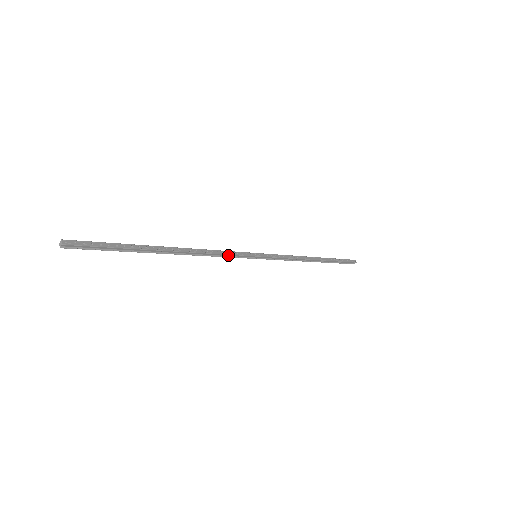
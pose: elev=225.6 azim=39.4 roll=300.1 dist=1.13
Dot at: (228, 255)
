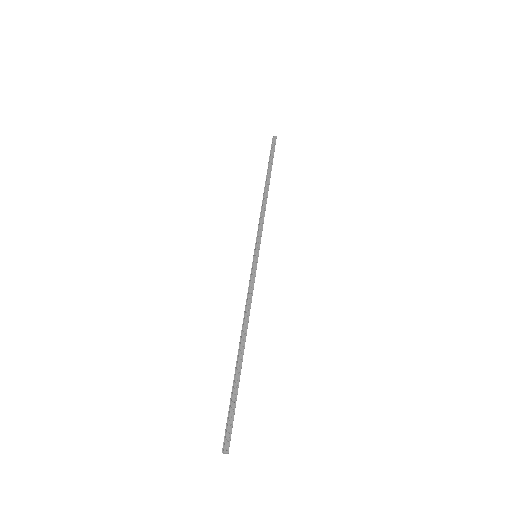
Dot at: (252, 288)
